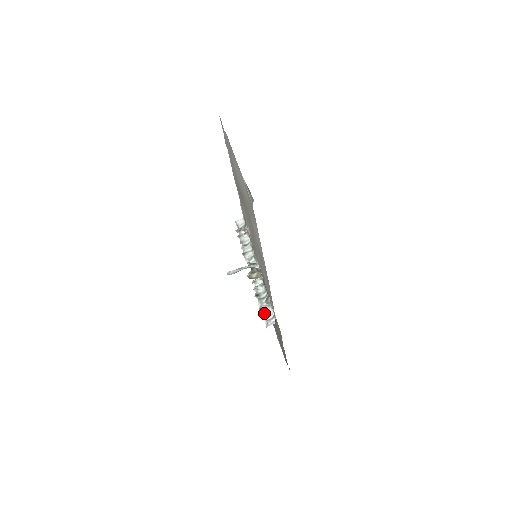
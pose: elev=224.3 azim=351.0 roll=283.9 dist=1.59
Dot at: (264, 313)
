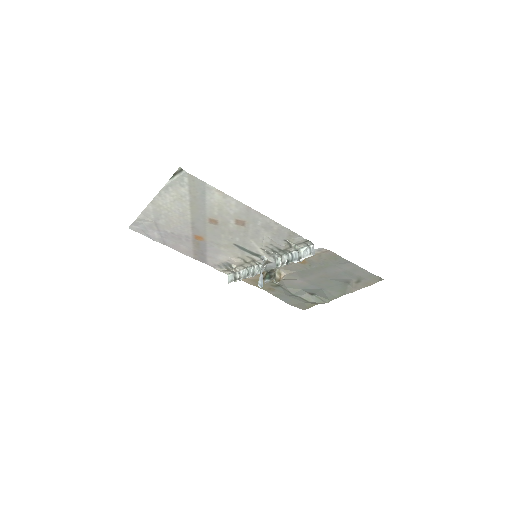
Dot at: (304, 256)
